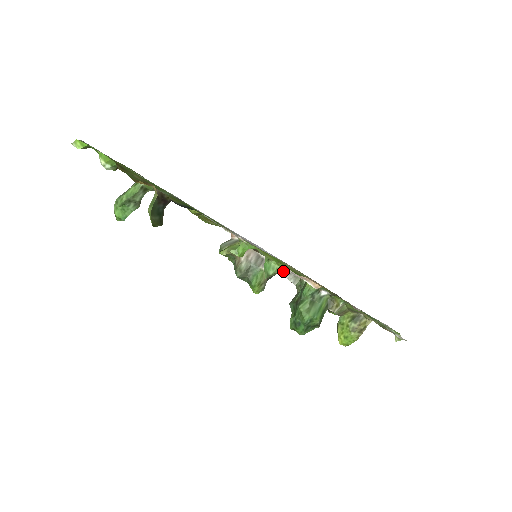
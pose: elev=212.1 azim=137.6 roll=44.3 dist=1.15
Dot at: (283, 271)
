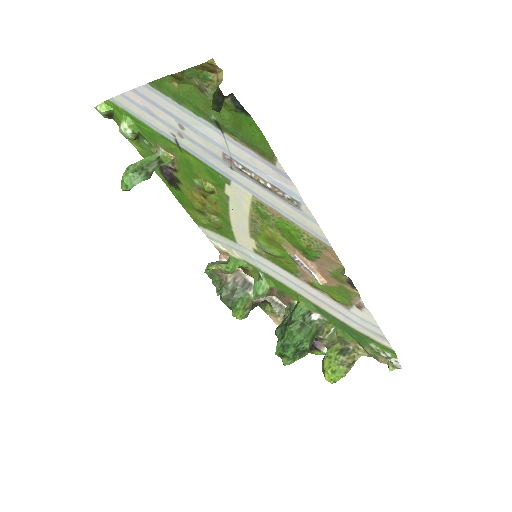
Dot at: (269, 299)
